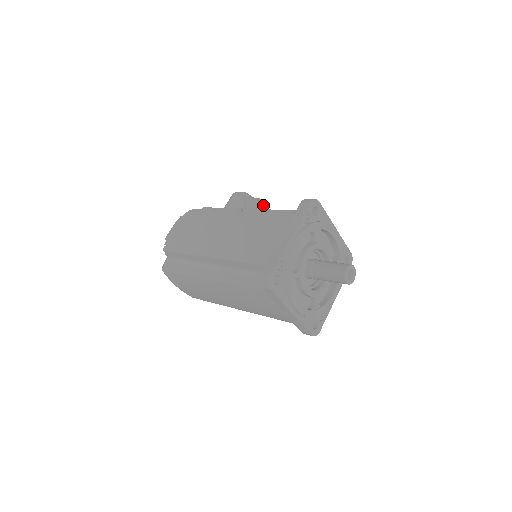
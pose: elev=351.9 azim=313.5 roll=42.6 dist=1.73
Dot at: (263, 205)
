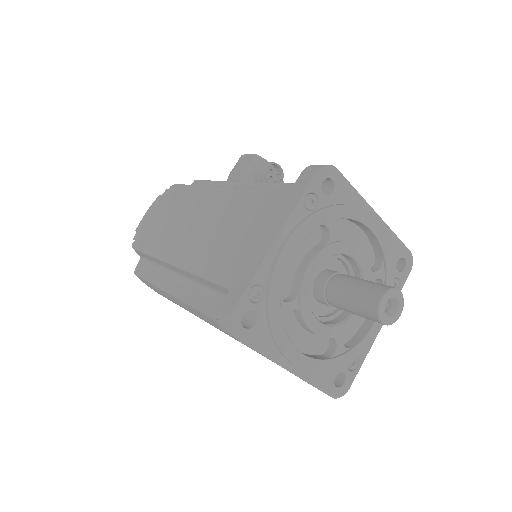
Dot at: (280, 172)
